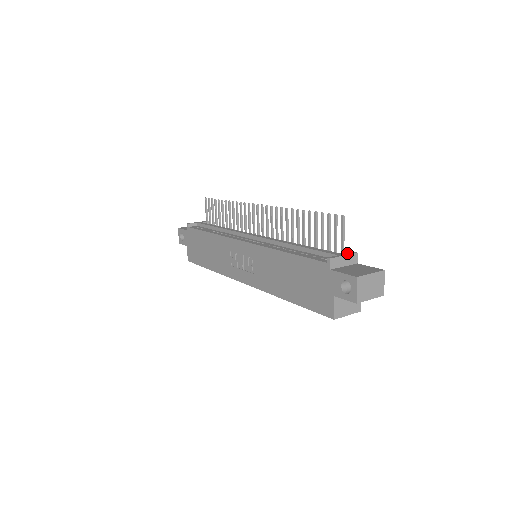
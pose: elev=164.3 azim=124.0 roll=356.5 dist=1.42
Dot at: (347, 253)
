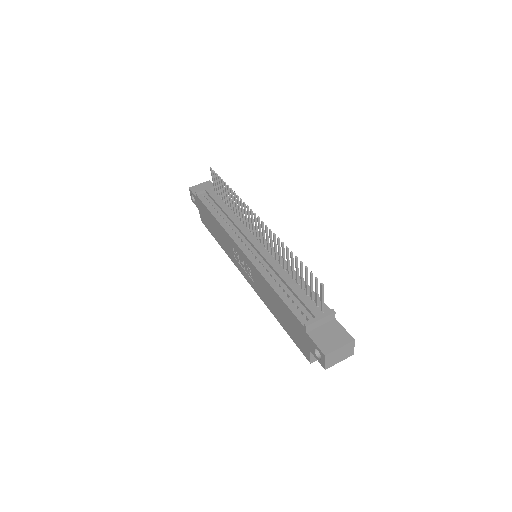
Dot at: (325, 313)
